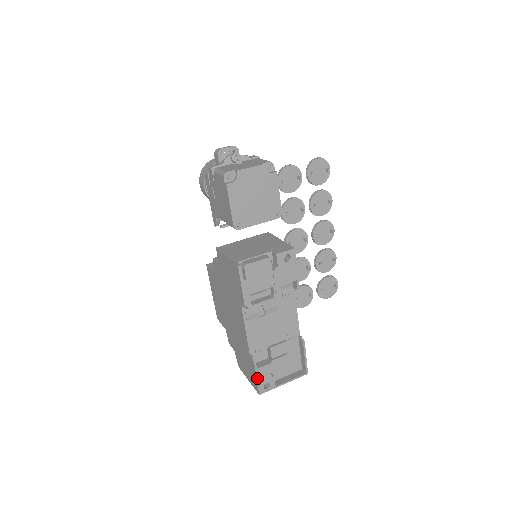
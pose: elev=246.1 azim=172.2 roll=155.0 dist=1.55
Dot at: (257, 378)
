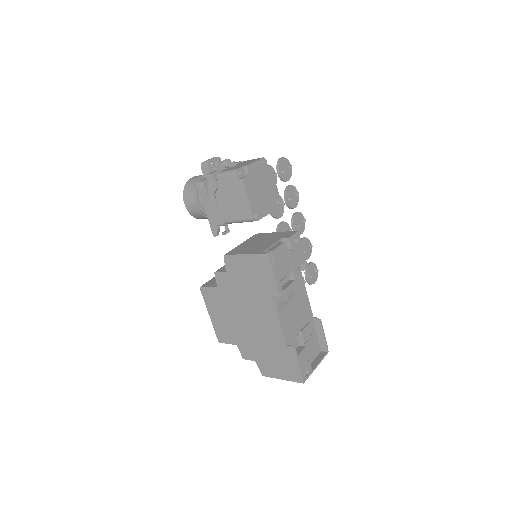
Dot at: (299, 366)
